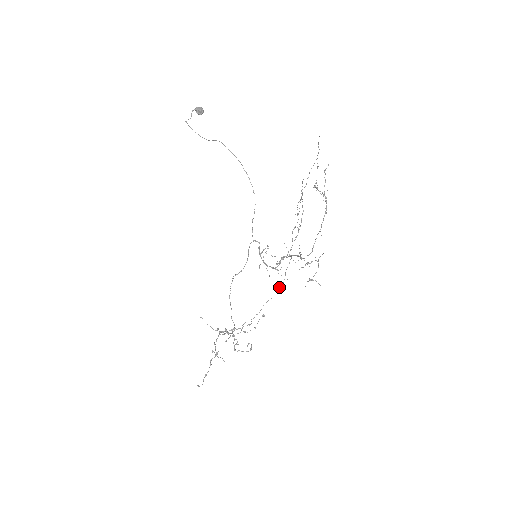
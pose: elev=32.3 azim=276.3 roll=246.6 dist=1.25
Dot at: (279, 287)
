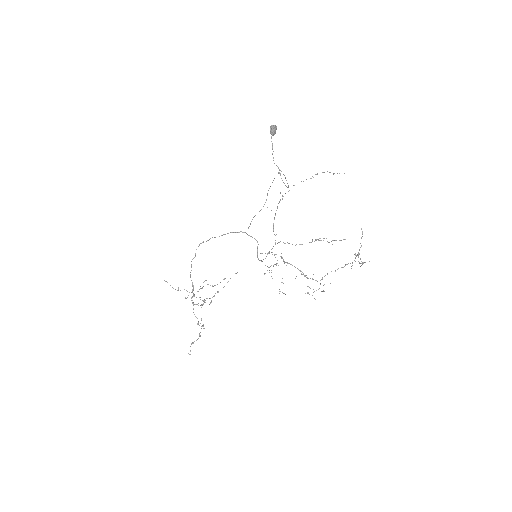
Dot at: occluded
